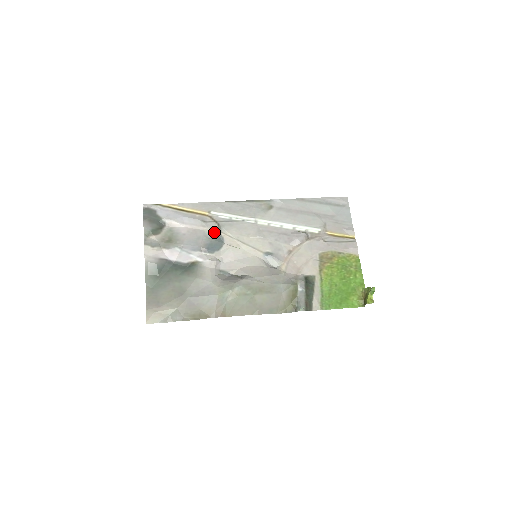
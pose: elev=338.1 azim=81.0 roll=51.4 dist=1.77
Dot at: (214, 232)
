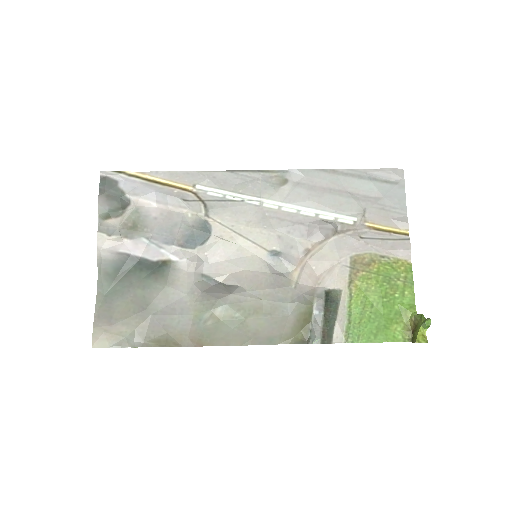
Dot at: (198, 217)
